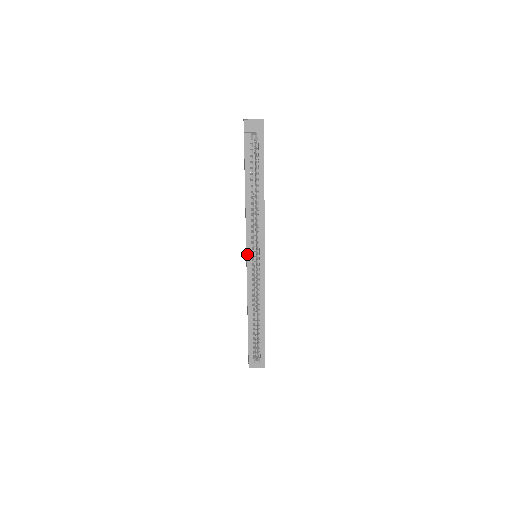
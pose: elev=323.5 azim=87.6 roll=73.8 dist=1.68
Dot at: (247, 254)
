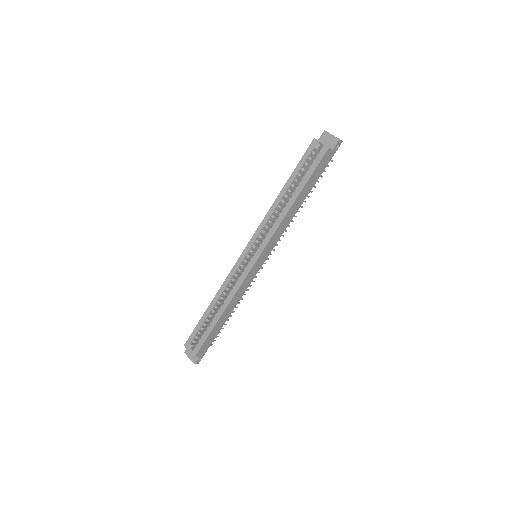
Dot at: (248, 245)
